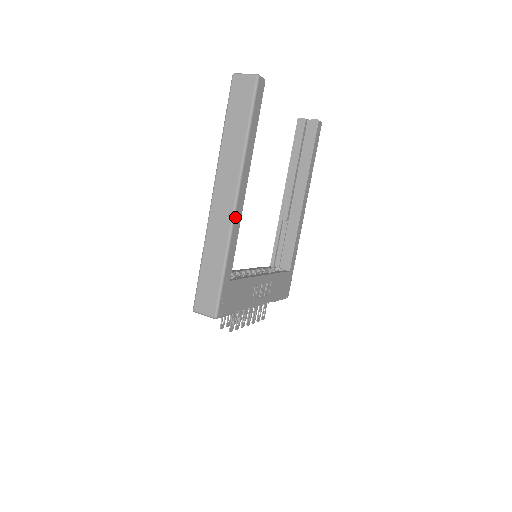
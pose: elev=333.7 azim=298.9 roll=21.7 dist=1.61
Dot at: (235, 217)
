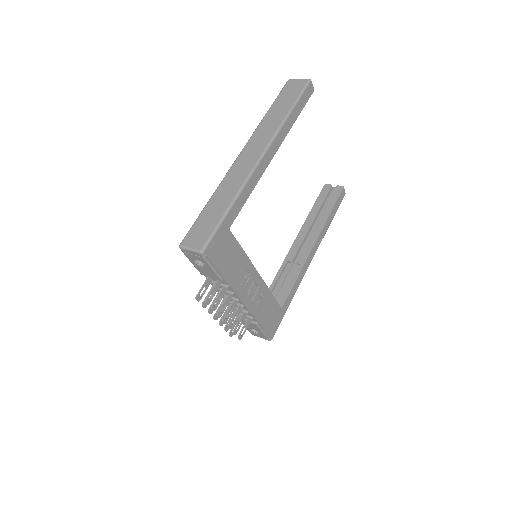
Dot at: (256, 170)
